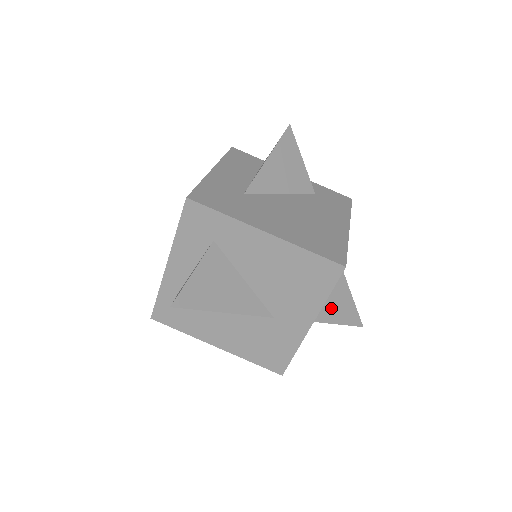
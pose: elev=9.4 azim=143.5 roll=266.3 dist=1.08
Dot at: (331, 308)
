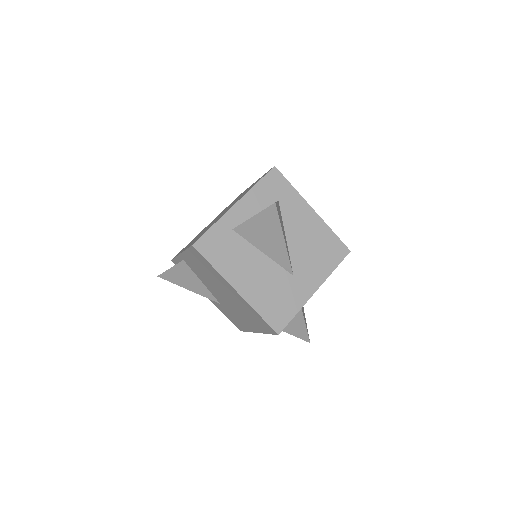
Dot at: occluded
